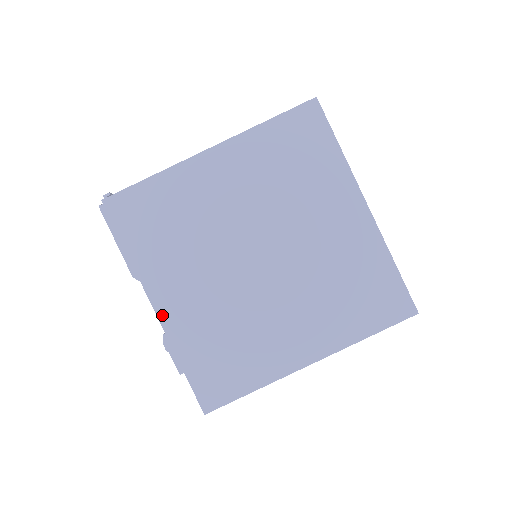
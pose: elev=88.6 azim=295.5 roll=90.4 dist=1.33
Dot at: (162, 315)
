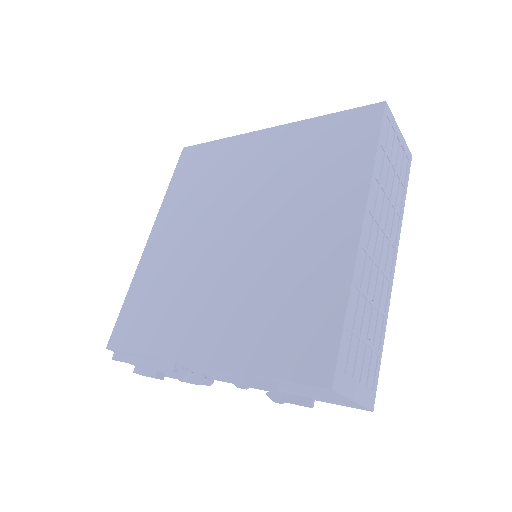
Dot at: (207, 360)
